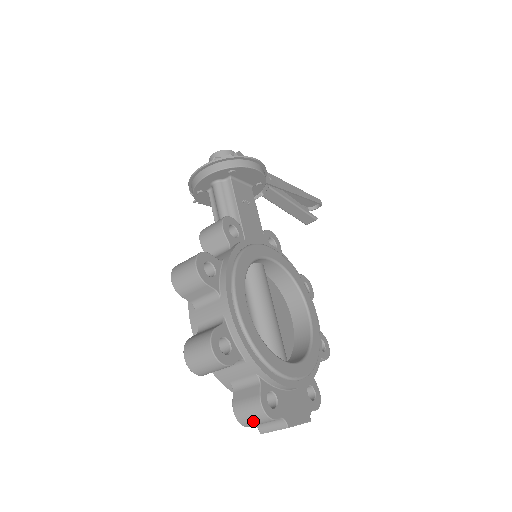
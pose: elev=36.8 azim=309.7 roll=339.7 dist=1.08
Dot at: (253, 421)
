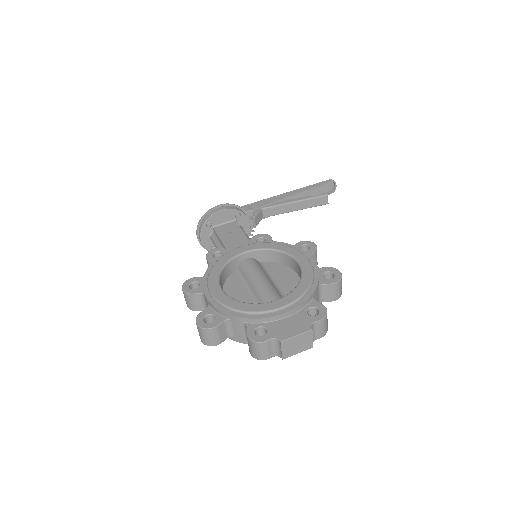
Dot at: (258, 352)
